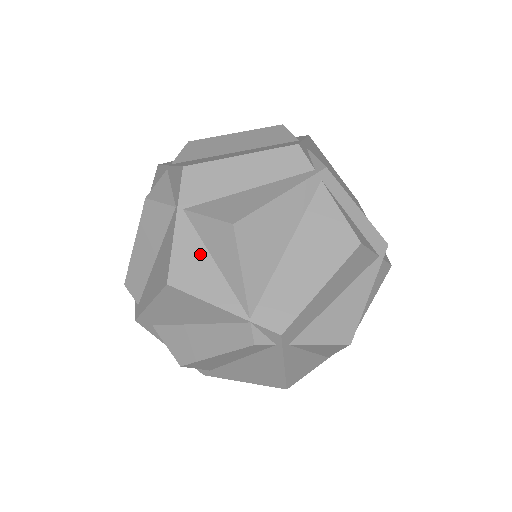
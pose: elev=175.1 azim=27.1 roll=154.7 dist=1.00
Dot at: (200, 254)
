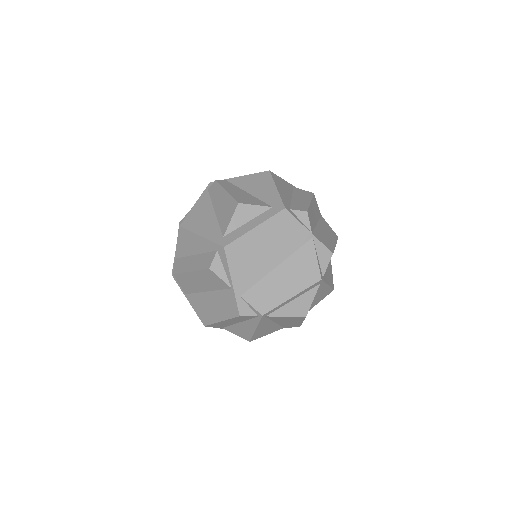
Dot at: occluded
